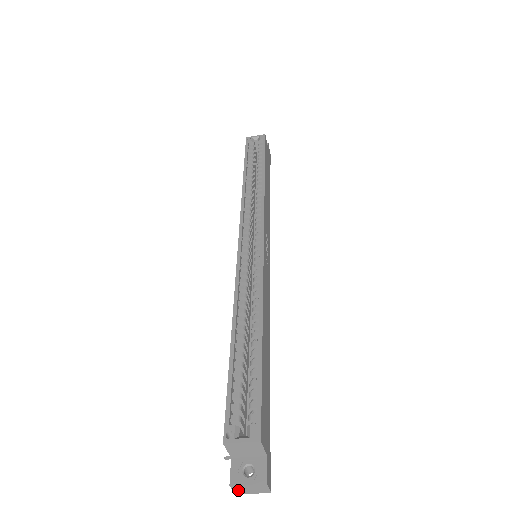
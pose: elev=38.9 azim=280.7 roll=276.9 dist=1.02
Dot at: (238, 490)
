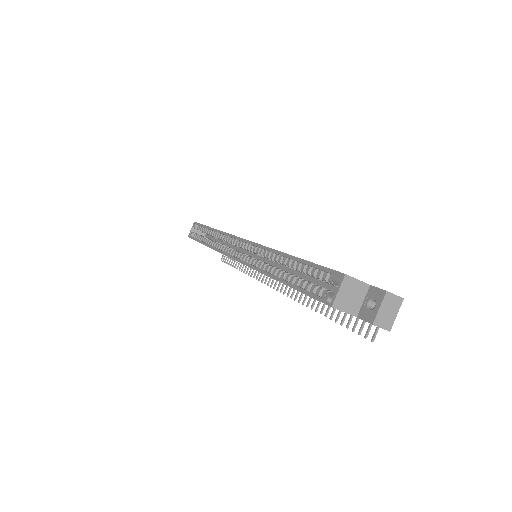
Dot at: (384, 324)
